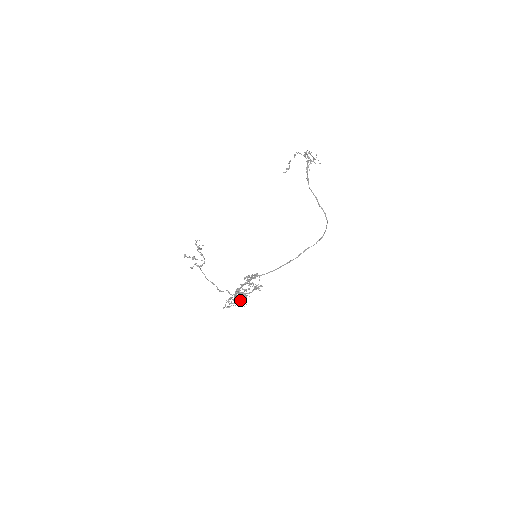
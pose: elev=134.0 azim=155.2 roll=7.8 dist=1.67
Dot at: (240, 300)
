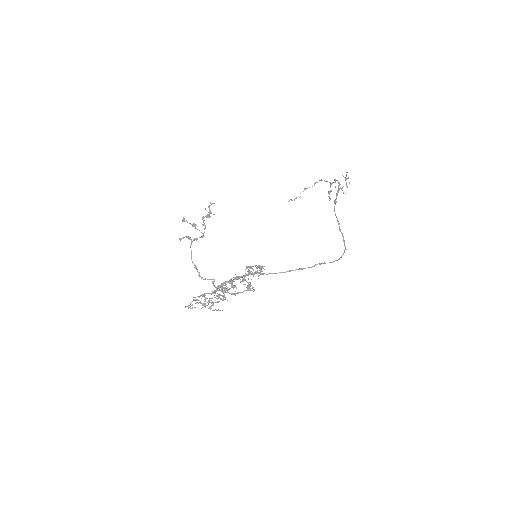
Dot at: occluded
